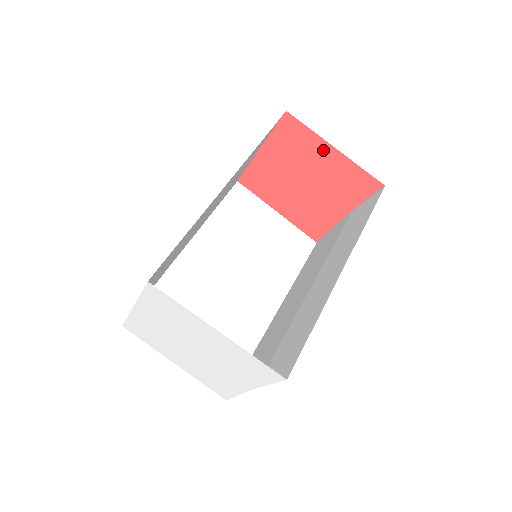
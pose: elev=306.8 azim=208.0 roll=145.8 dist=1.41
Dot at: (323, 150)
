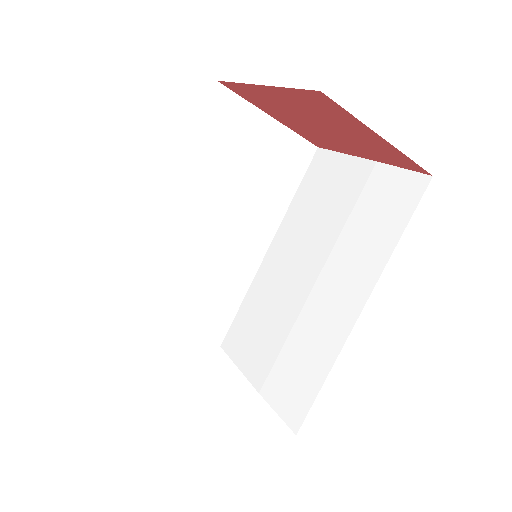
Dot at: (363, 130)
